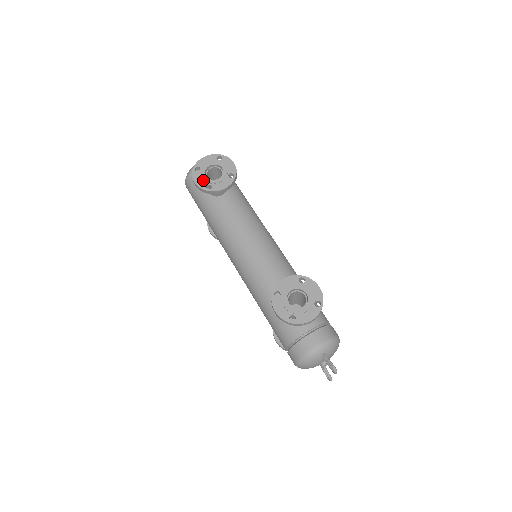
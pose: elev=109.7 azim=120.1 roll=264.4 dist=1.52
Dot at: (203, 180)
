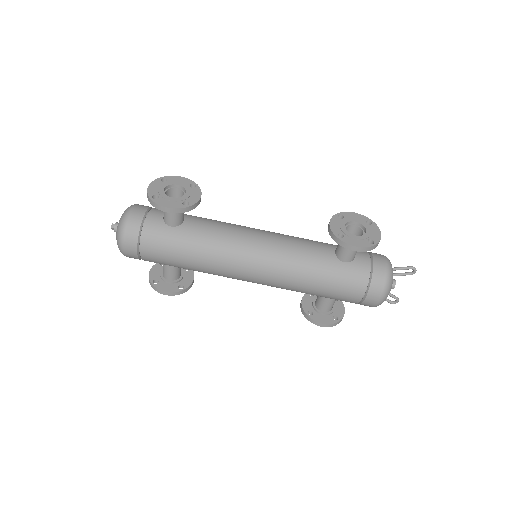
Dot at: (173, 202)
